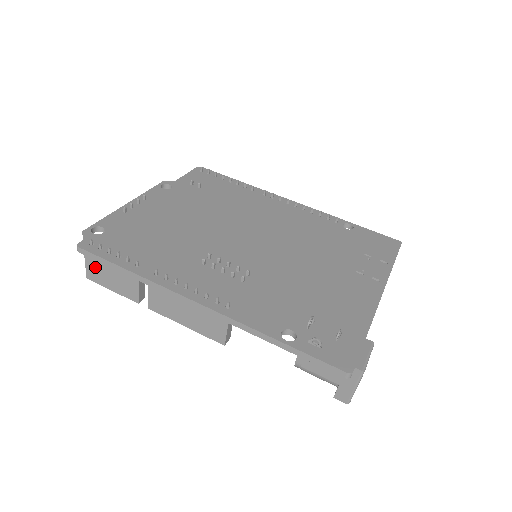
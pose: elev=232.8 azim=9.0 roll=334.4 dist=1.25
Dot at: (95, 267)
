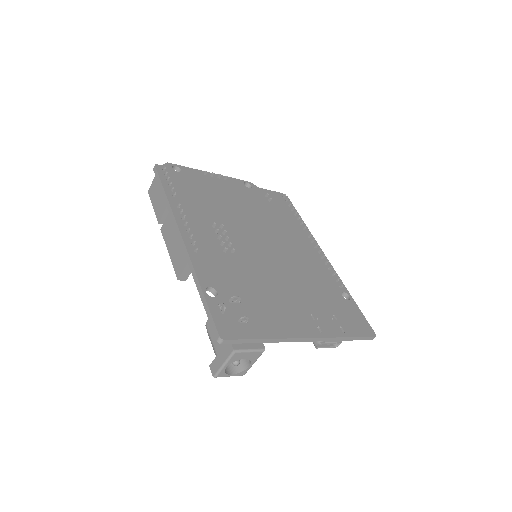
Dot at: (155, 186)
